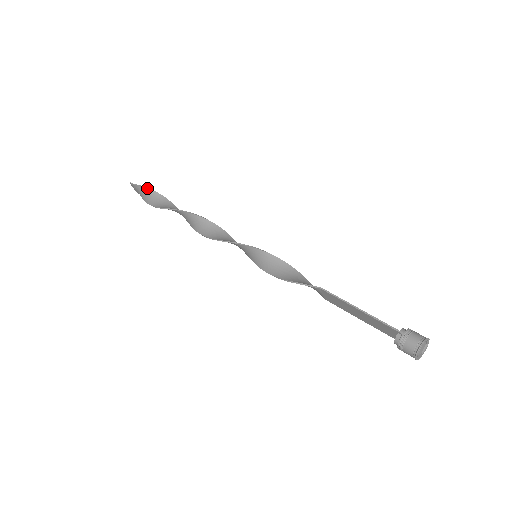
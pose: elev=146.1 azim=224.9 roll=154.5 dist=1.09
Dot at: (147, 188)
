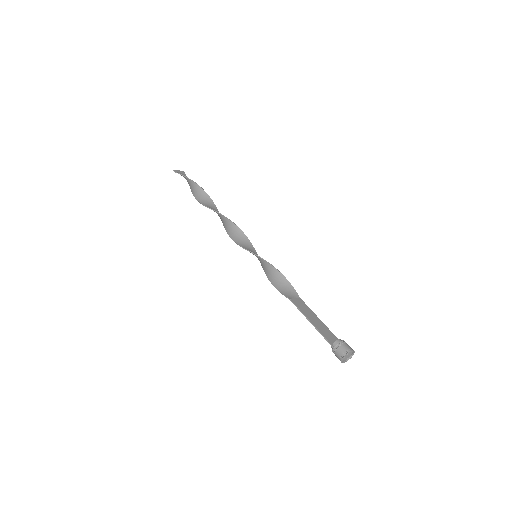
Dot at: (185, 177)
